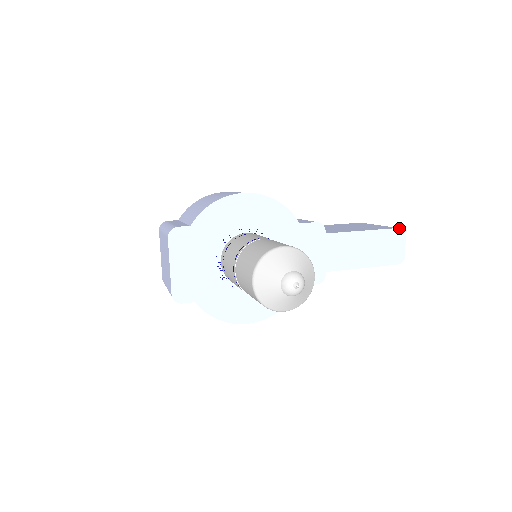
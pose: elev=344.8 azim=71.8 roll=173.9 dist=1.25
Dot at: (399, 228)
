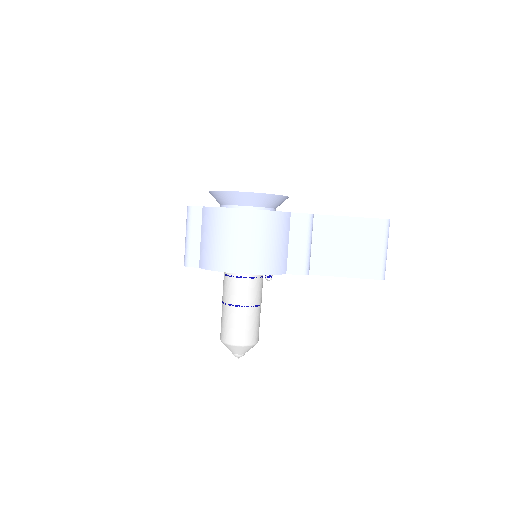
Dot at: occluded
